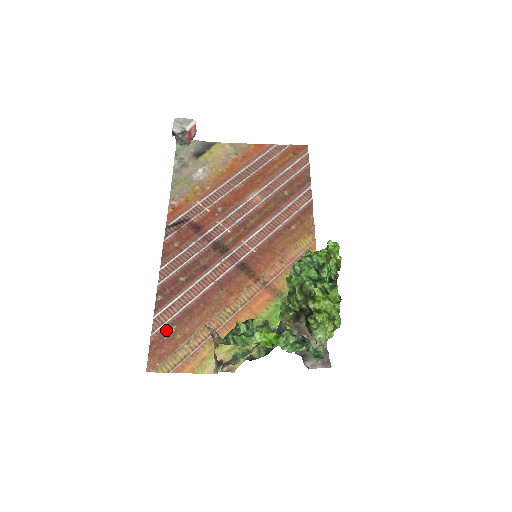
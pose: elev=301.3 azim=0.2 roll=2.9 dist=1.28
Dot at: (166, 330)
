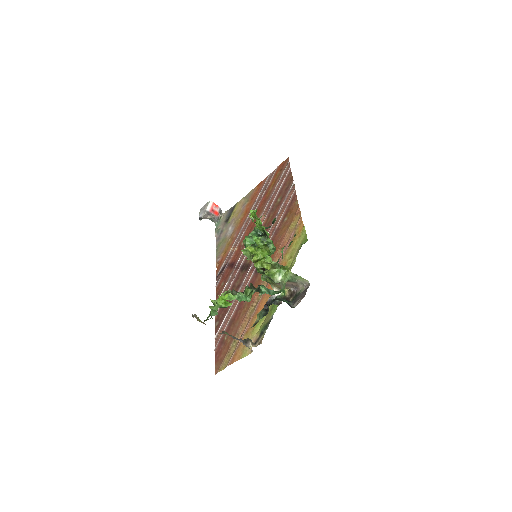
Dot at: (222, 341)
